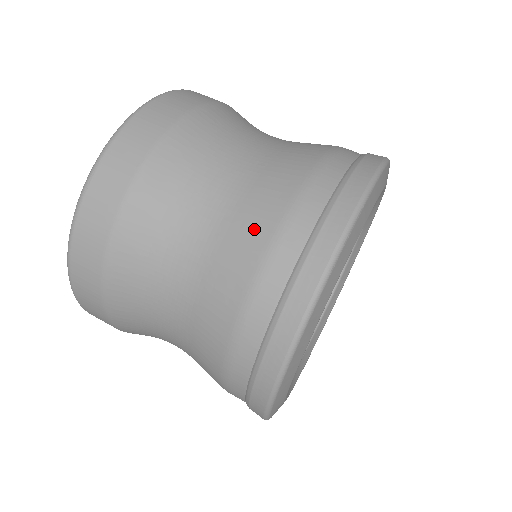
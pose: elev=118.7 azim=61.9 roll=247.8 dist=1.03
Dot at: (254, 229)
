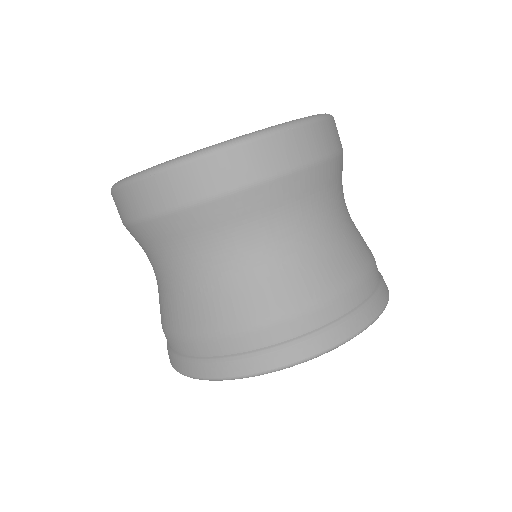
Dot at: (219, 314)
